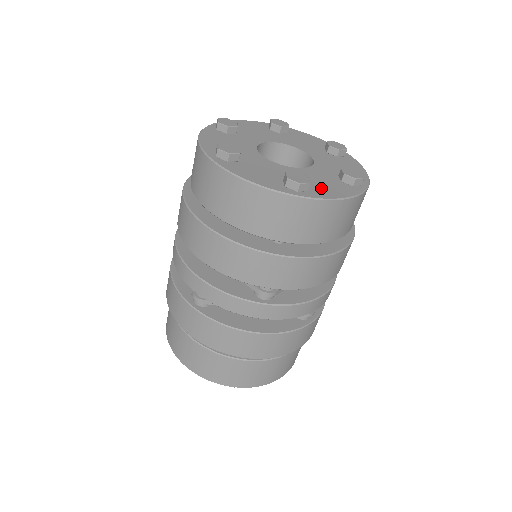
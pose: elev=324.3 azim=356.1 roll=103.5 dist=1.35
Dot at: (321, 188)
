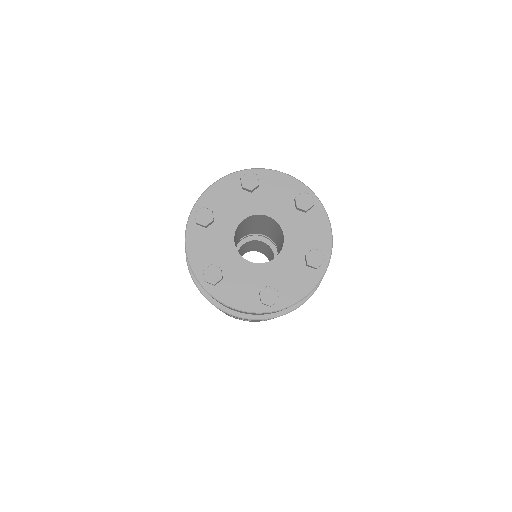
Dot at: (289, 289)
